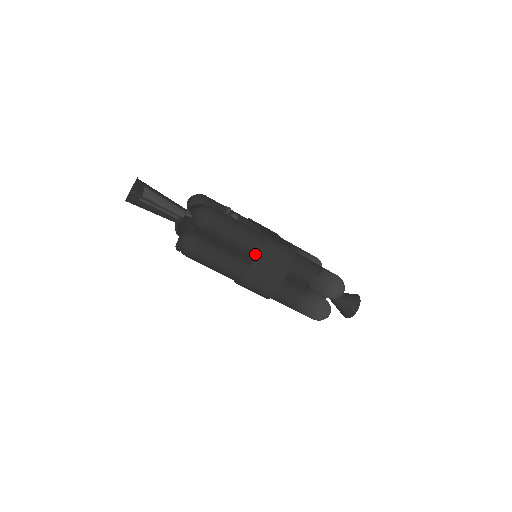
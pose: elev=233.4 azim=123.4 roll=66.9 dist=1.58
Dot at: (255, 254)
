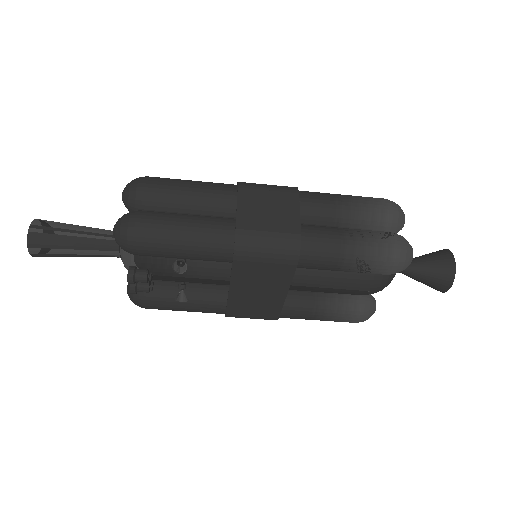
Dot at: (236, 201)
